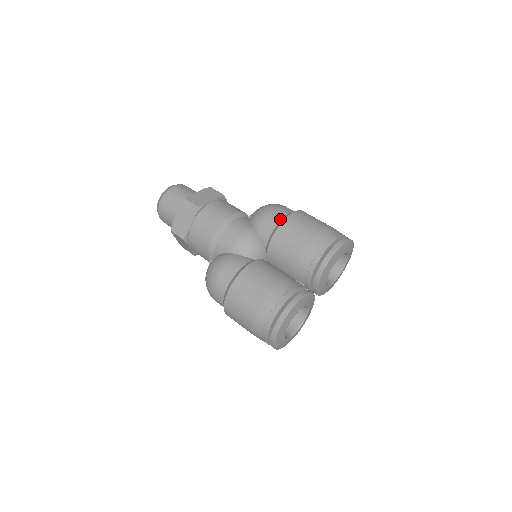
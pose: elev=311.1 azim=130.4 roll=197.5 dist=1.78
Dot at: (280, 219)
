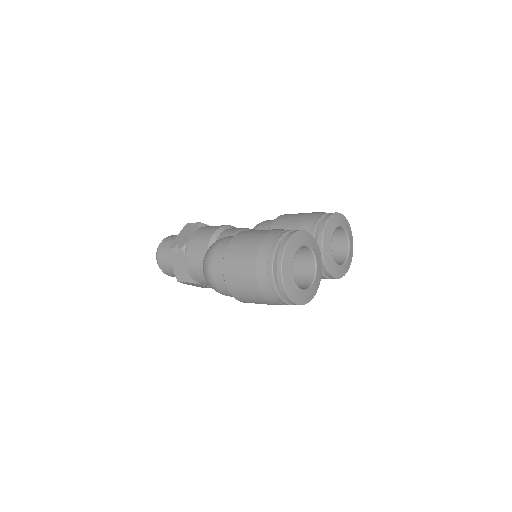
Dot at: occluded
